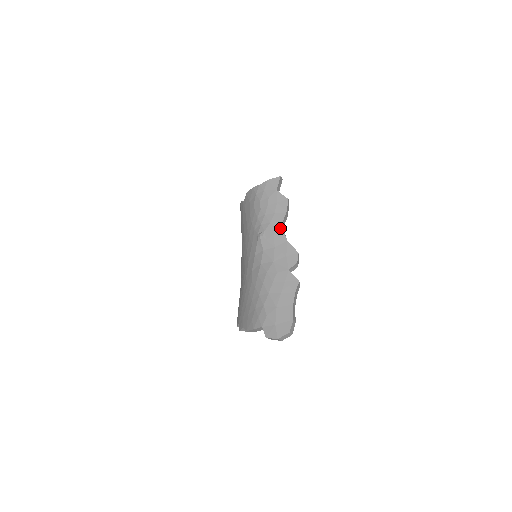
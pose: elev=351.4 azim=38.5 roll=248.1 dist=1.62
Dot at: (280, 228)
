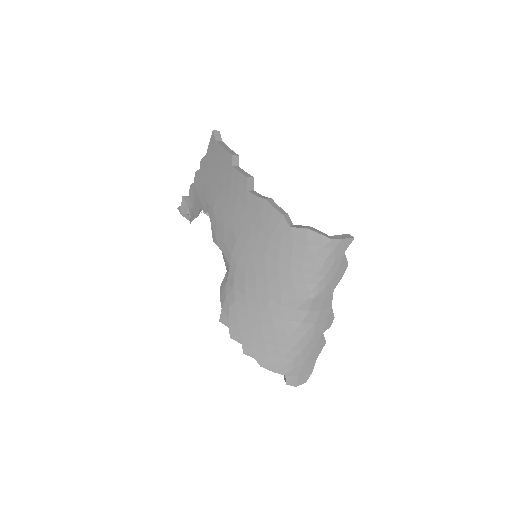
Dot at: (332, 294)
